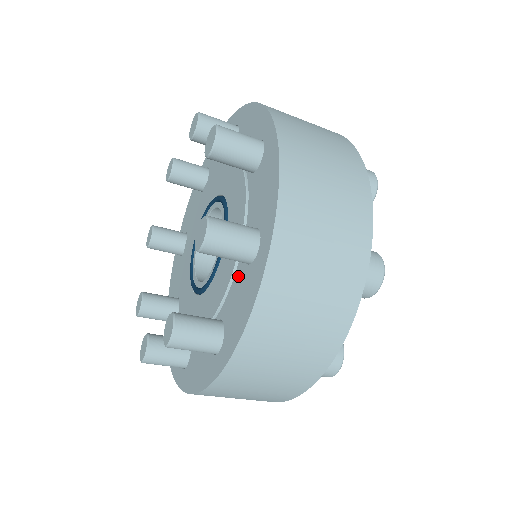
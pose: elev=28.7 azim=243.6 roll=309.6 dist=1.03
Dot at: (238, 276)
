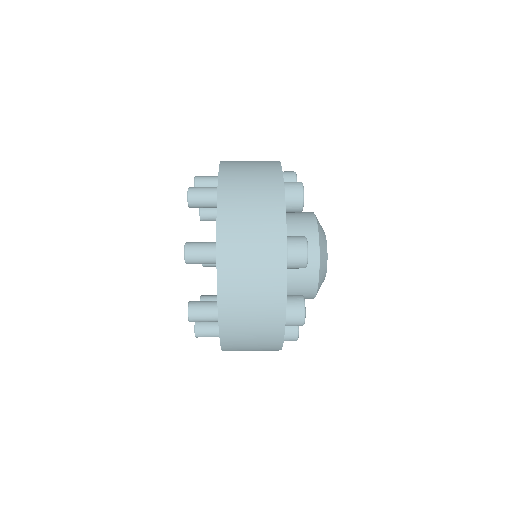
Dot at: occluded
